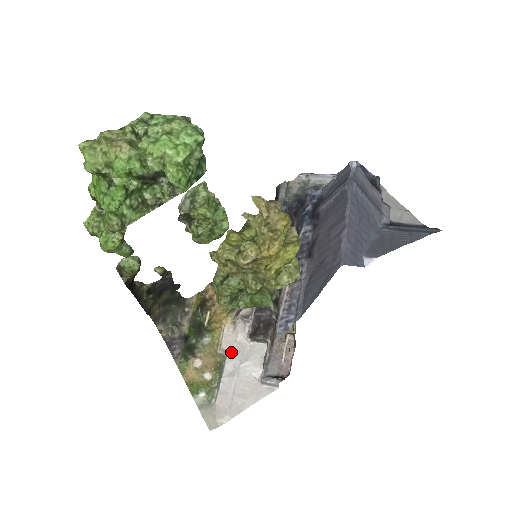
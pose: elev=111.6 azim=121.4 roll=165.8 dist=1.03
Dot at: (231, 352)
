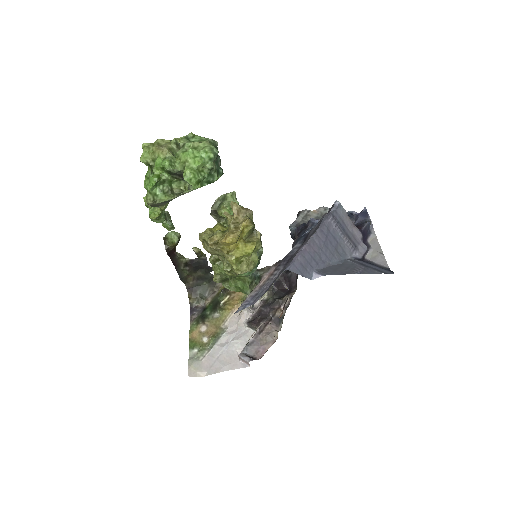
Dot at: (230, 329)
